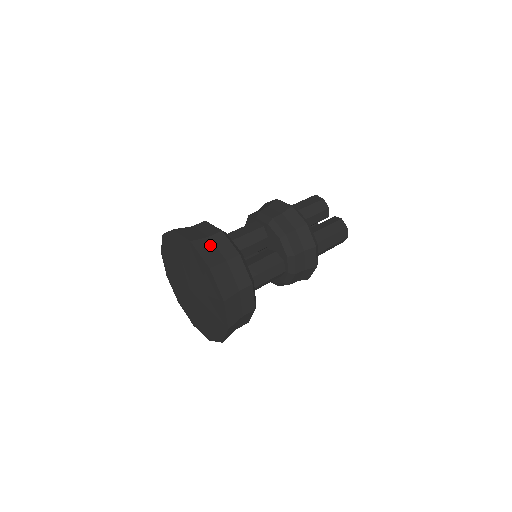
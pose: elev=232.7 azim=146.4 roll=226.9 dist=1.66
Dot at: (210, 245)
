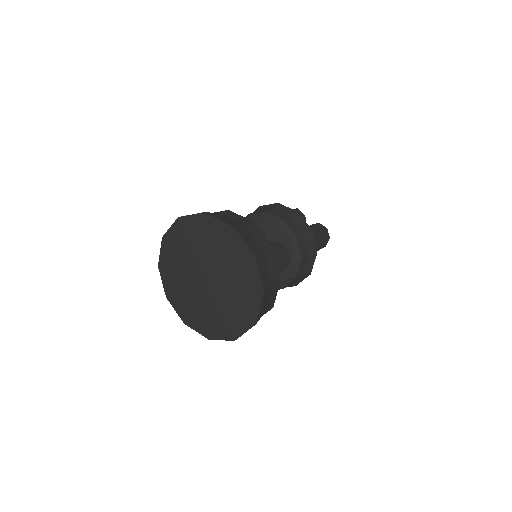
Dot at: (223, 216)
